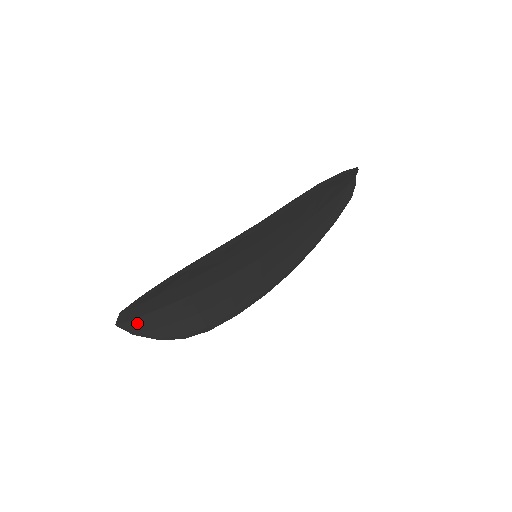
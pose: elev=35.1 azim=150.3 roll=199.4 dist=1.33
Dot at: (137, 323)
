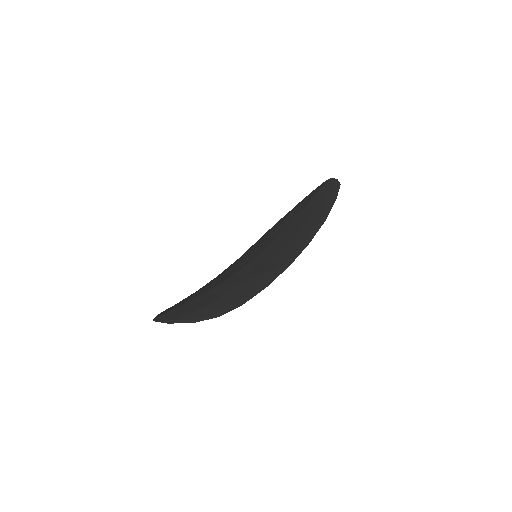
Dot at: occluded
